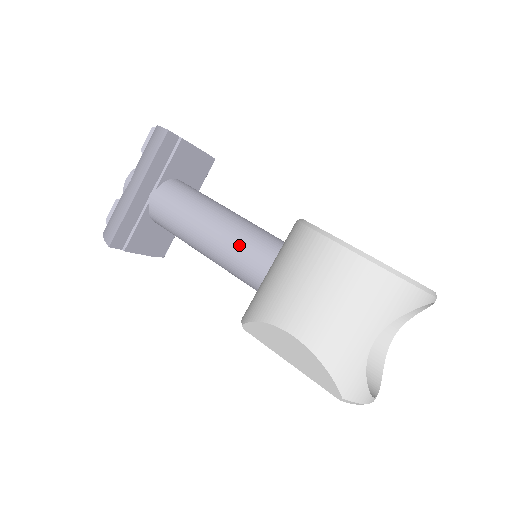
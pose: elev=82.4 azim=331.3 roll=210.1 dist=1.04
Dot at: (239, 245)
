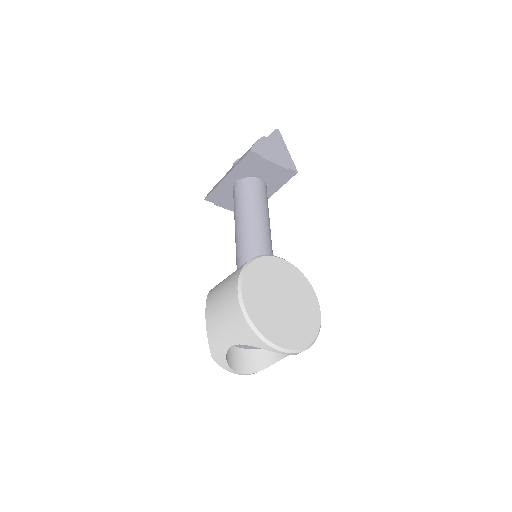
Dot at: (241, 246)
